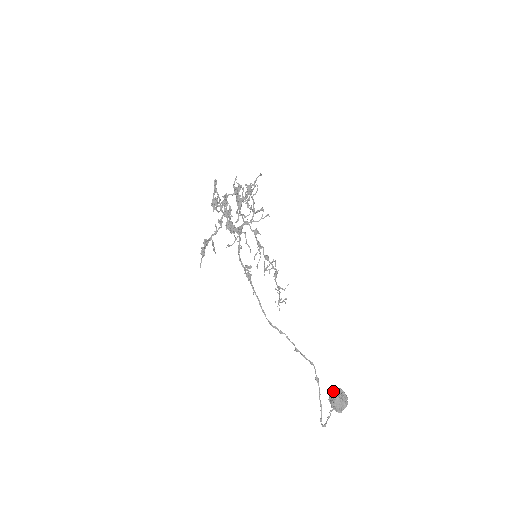
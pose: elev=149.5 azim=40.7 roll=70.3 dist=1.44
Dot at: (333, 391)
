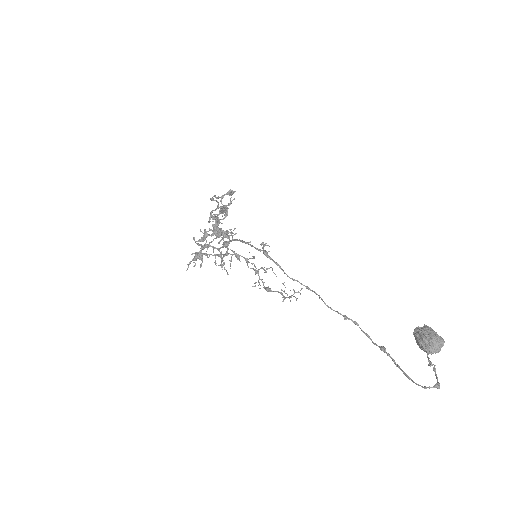
Dot at: (419, 327)
